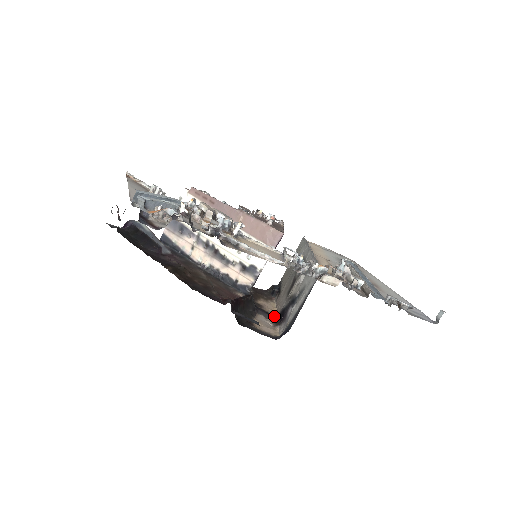
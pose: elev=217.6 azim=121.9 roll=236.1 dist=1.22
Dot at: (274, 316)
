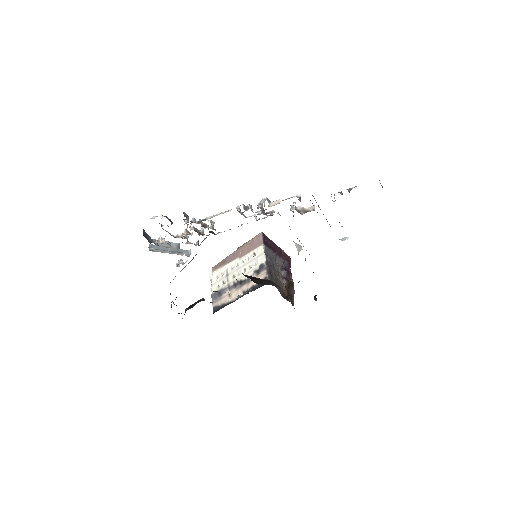
Dot at: occluded
